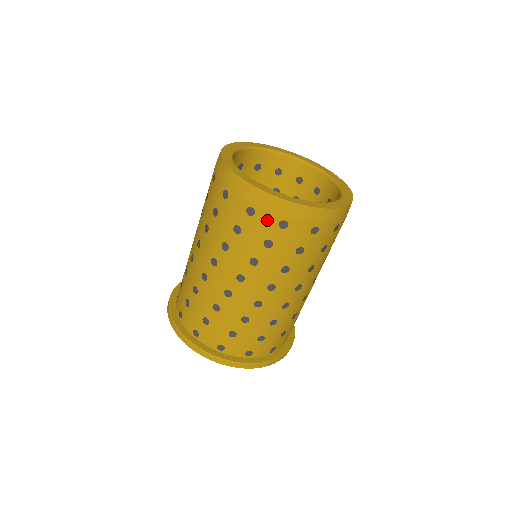
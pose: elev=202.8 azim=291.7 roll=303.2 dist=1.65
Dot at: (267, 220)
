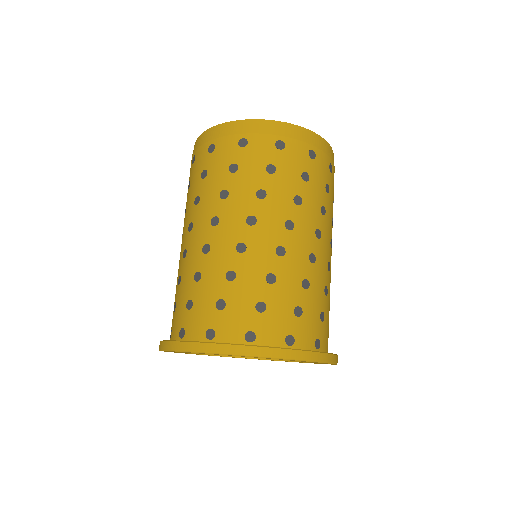
Dot at: (262, 144)
